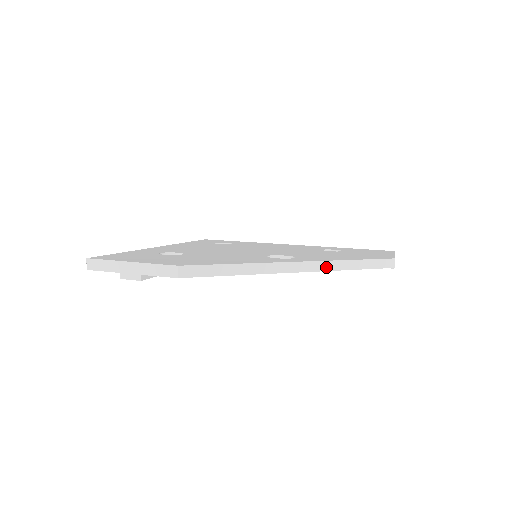
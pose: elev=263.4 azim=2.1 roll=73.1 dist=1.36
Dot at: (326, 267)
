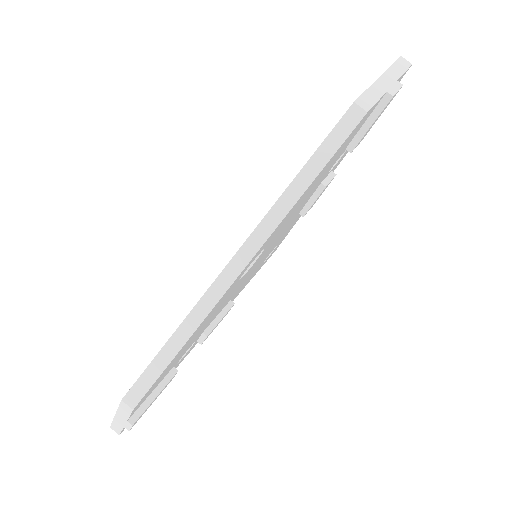
Dot at: (268, 228)
